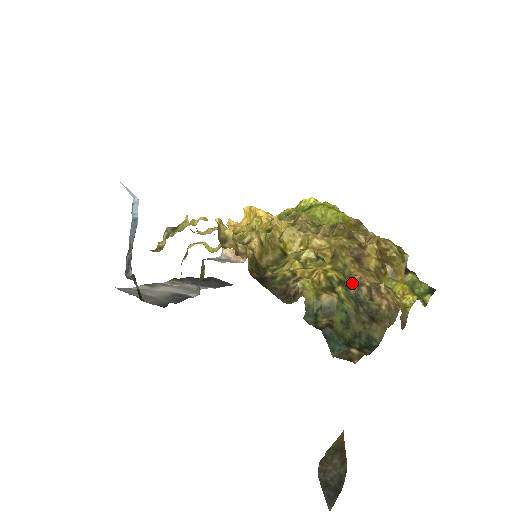
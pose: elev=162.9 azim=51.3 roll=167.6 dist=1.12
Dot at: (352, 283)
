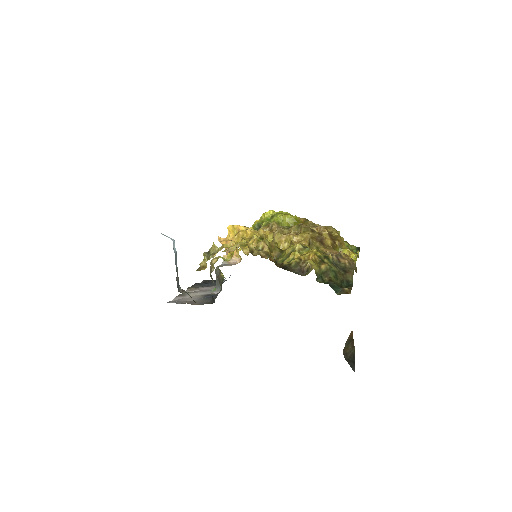
Dot at: (330, 256)
